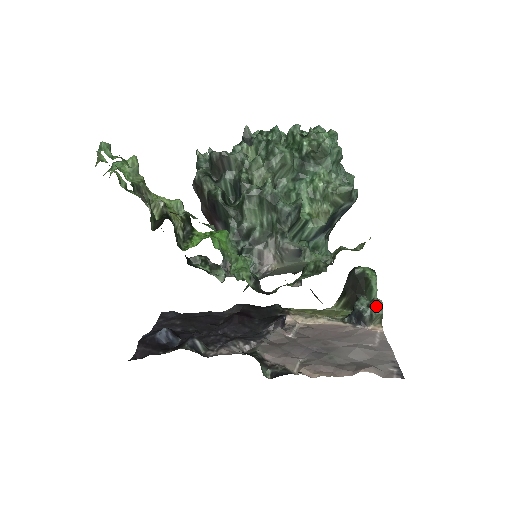
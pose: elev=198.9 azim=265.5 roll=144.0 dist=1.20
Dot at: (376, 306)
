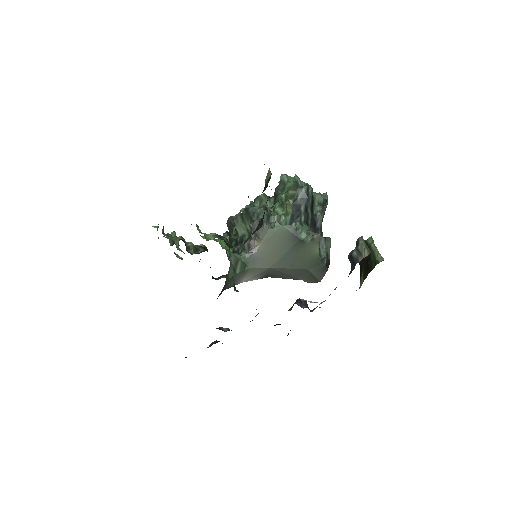
Dot at: (358, 241)
